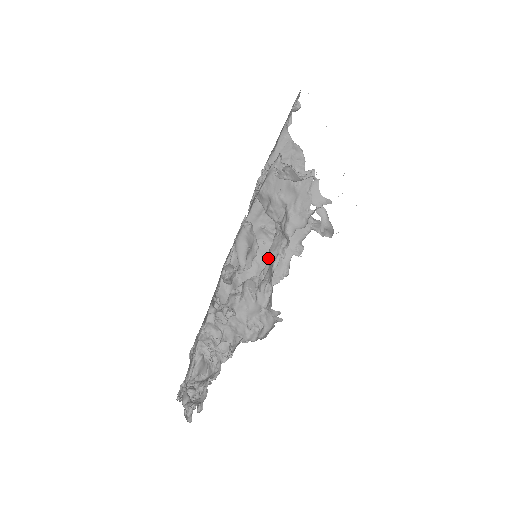
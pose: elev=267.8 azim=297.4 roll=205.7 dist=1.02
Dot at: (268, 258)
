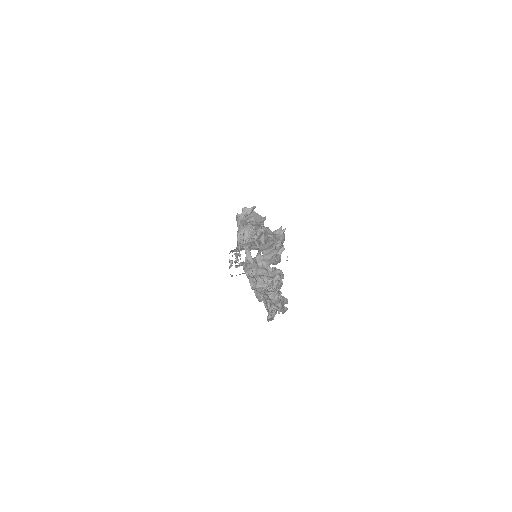
Dot at: (261, 241)
